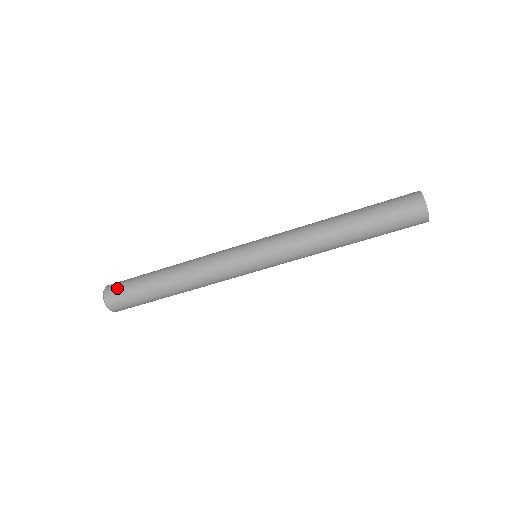
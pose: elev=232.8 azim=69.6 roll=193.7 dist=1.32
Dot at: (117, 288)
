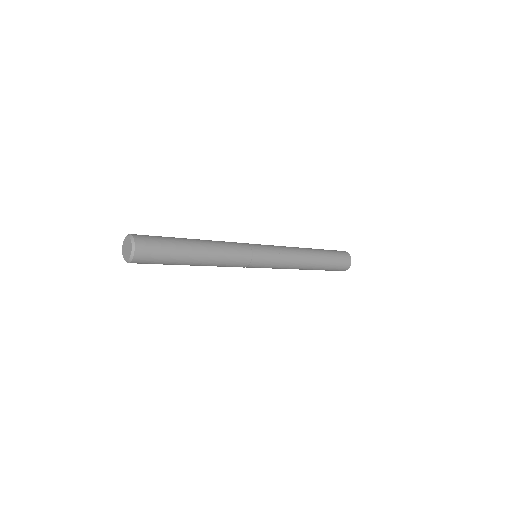
Dot at: (147, 262)
